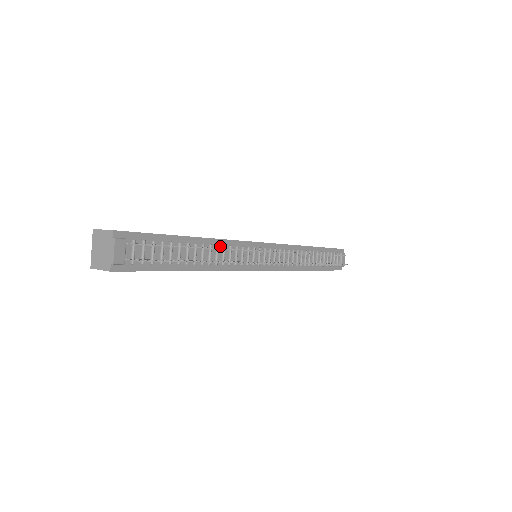
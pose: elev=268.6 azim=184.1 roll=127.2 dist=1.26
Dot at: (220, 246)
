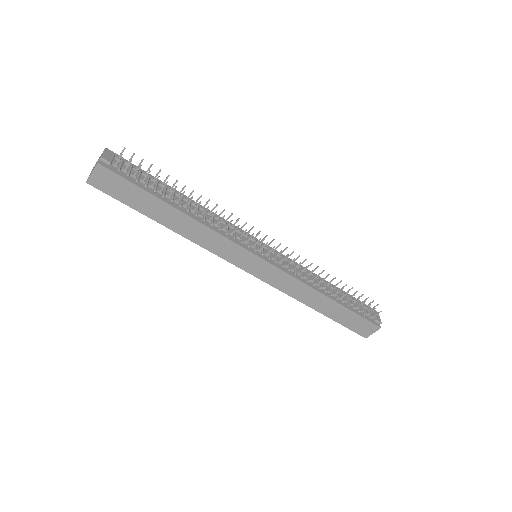
Dot at: (209, 214)
